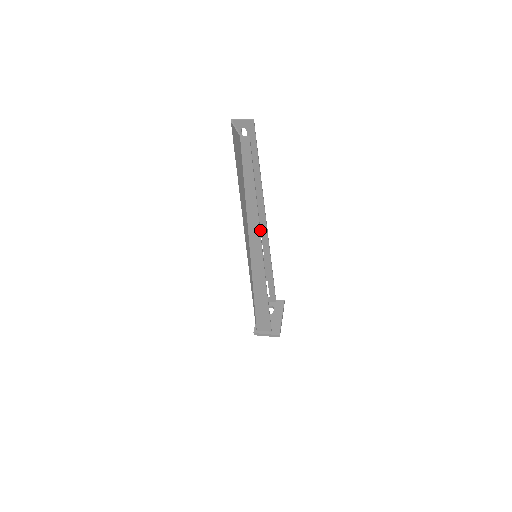
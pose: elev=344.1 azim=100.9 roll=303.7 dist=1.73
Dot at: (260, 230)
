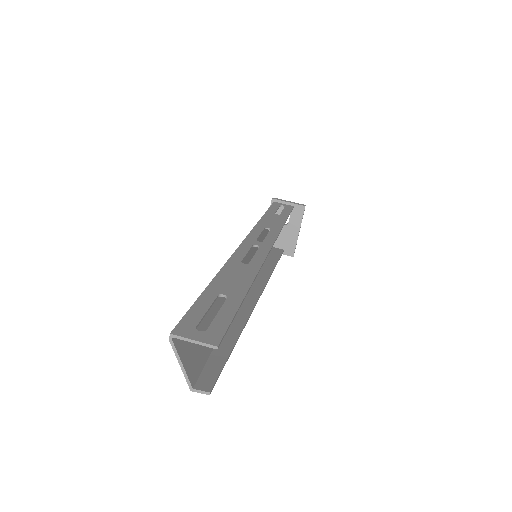
Dot at: (260, 245)
